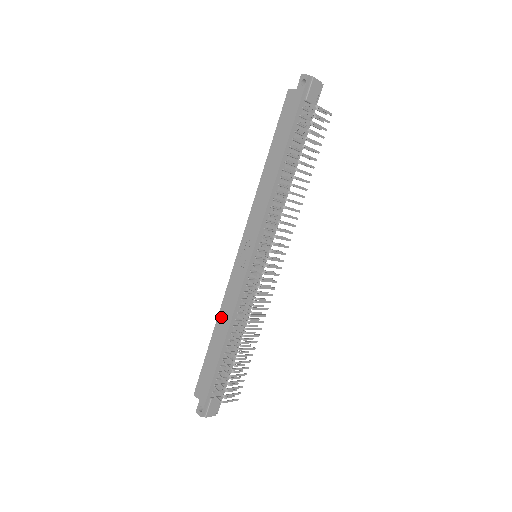
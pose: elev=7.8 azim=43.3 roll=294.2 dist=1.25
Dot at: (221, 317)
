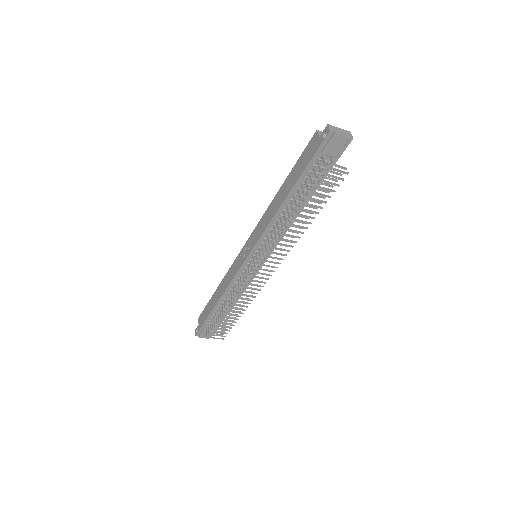
Dot at: (222, 283)
